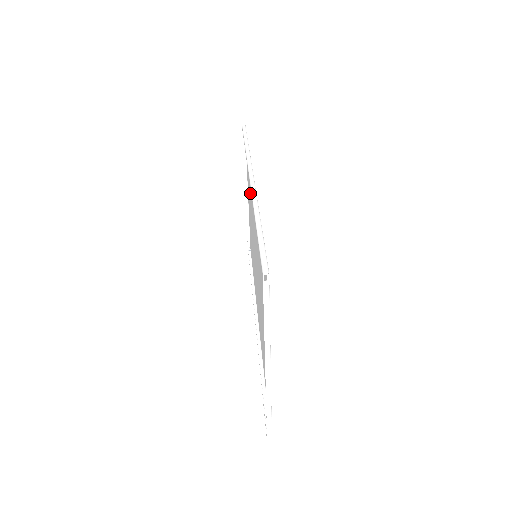
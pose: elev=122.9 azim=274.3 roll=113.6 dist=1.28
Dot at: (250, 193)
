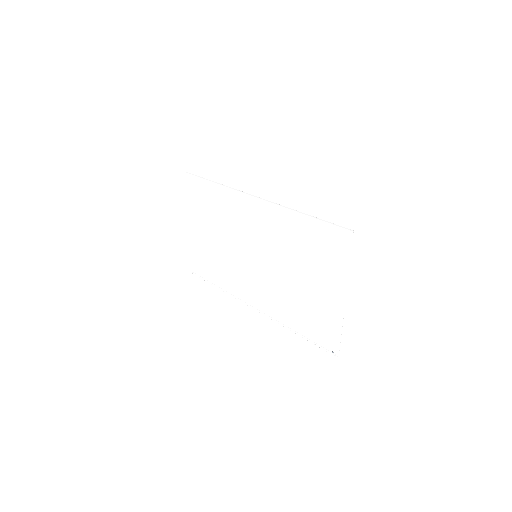
Dot at: (221, 218)
